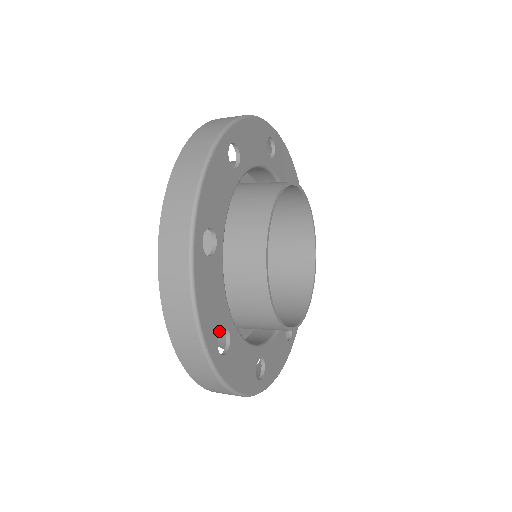
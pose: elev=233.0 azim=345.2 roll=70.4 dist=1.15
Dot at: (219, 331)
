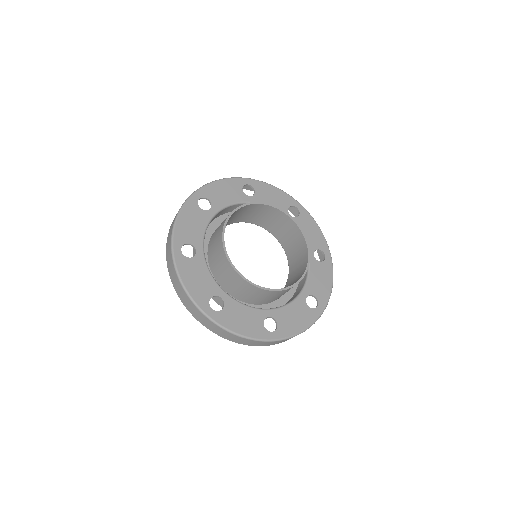
Dot at: (262, 325)
